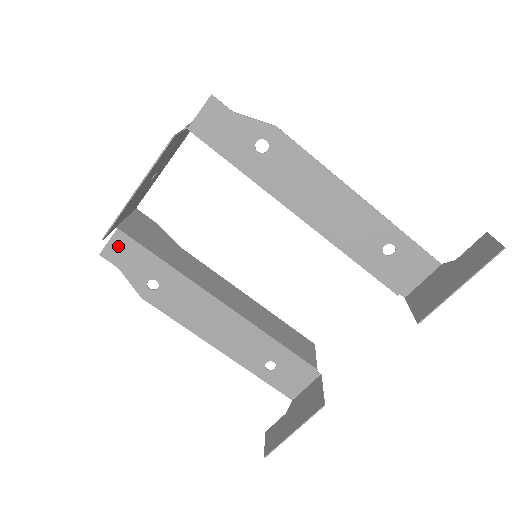
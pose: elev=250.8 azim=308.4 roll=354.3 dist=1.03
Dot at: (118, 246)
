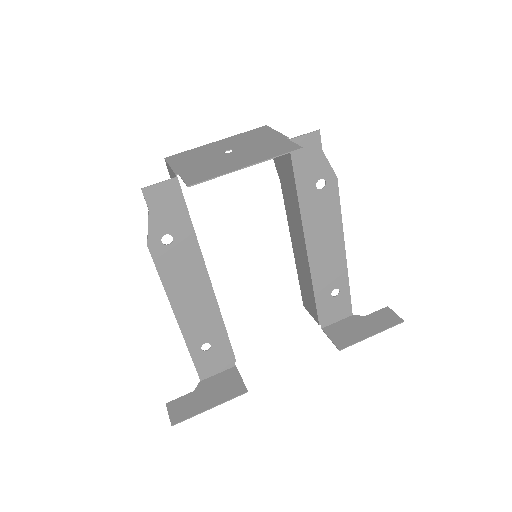
Dot at: (165, 191)
